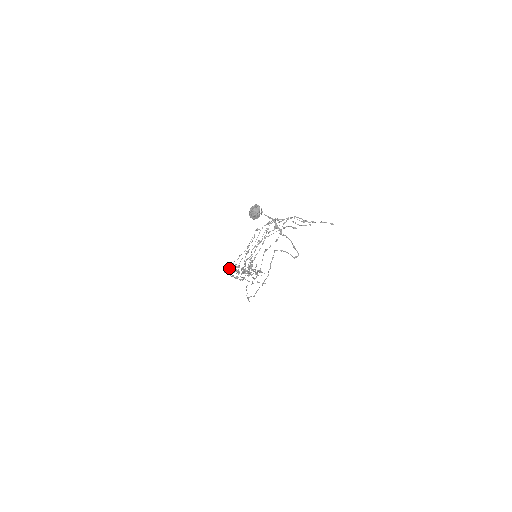
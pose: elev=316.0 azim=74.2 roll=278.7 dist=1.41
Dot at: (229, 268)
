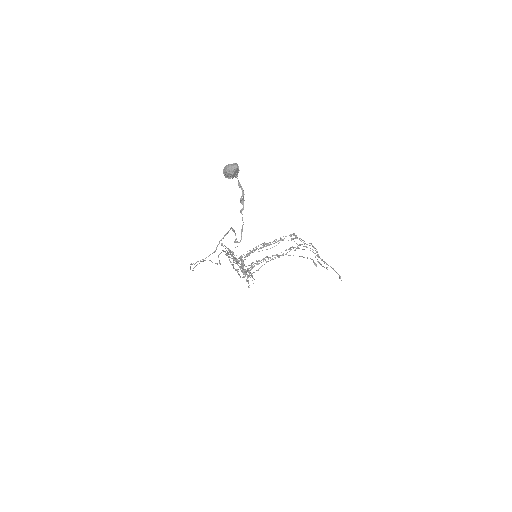
Dot at: occluded
